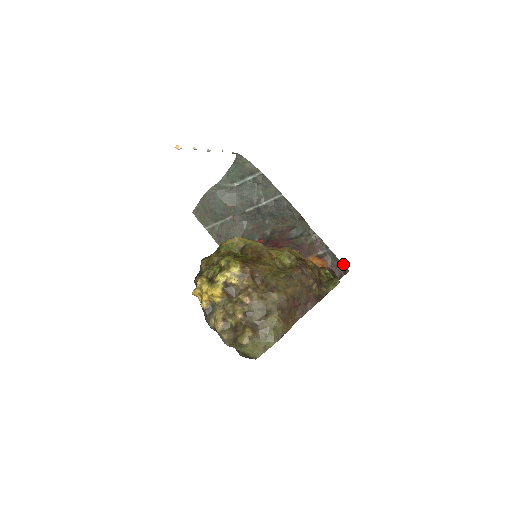
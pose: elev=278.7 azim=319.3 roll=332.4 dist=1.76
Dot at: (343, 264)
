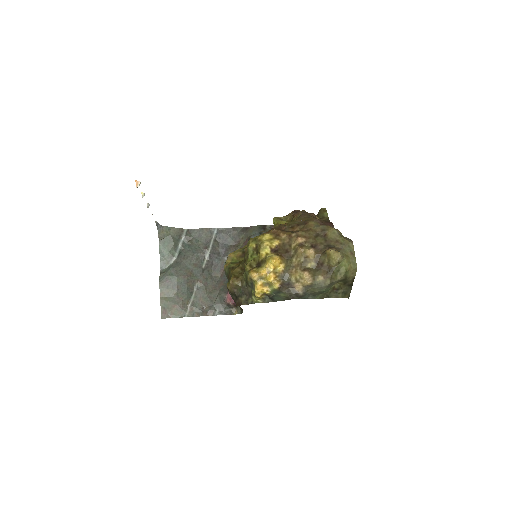
Dot at: occluded
